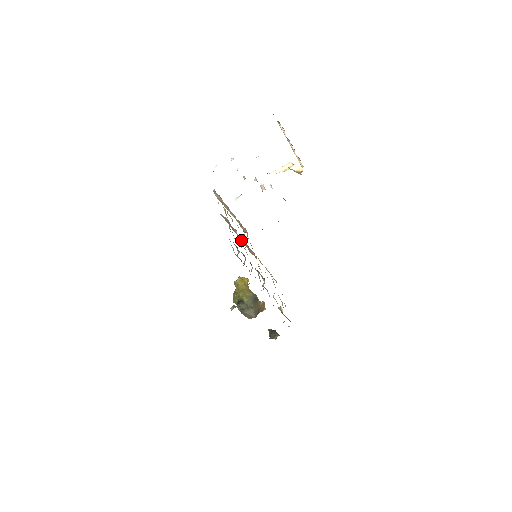
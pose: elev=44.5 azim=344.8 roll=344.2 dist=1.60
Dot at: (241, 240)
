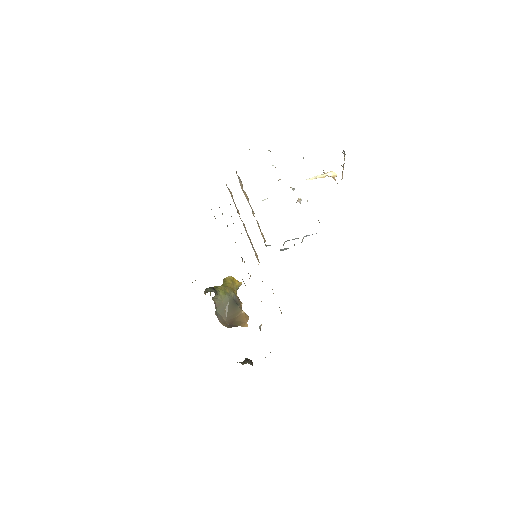
Dot at: (247, 234)
